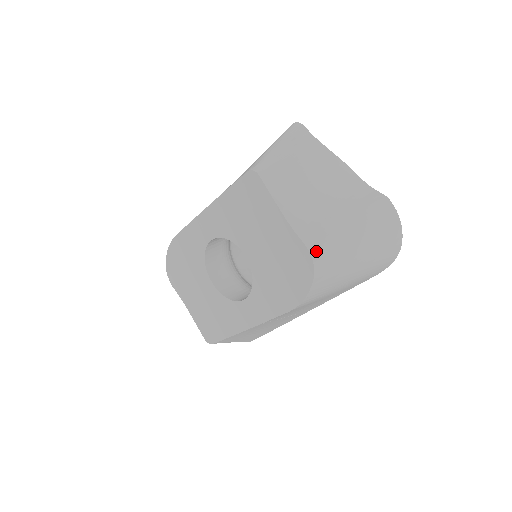
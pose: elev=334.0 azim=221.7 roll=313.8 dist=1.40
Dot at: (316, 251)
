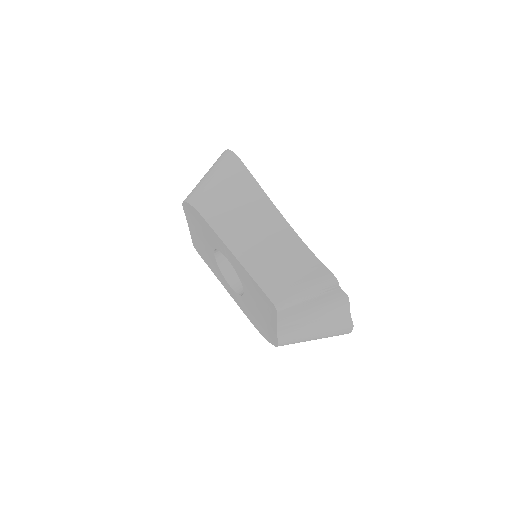
Dot at: occluded
